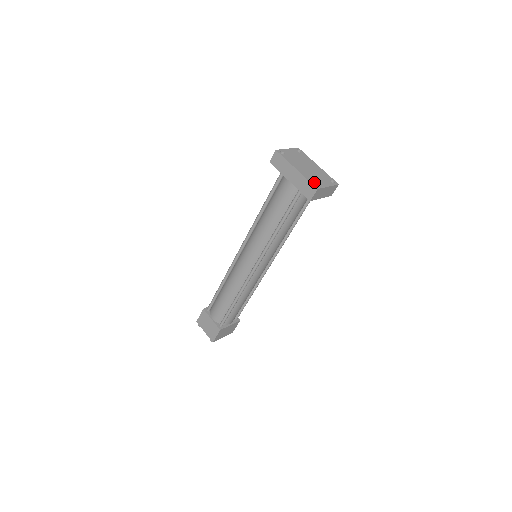
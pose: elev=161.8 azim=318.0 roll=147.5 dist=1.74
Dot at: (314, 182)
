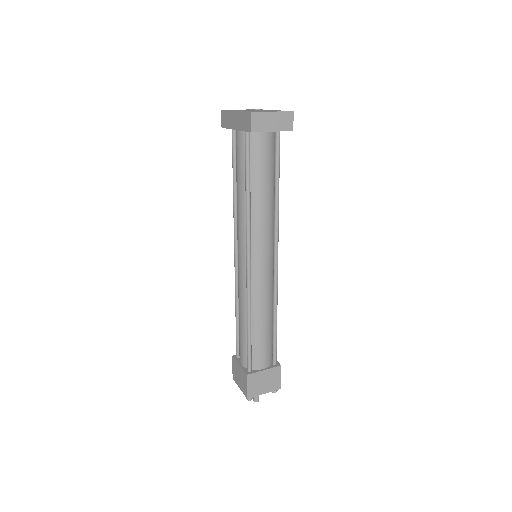
Dot at: (251, 111)
